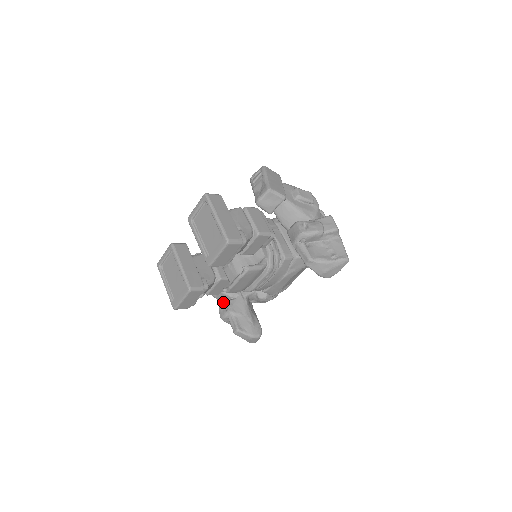
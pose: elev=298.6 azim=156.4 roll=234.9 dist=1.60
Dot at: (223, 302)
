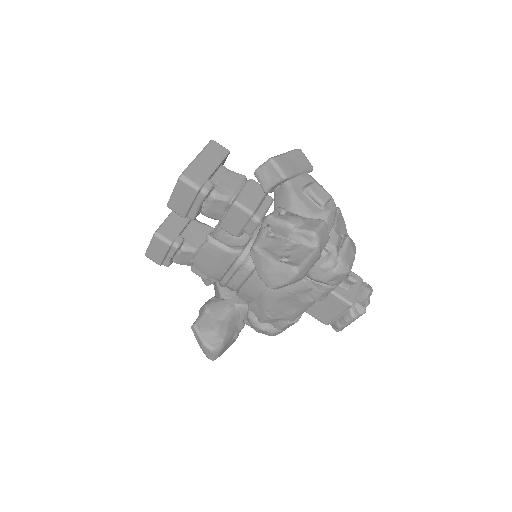
Dot at: (212, 297)
